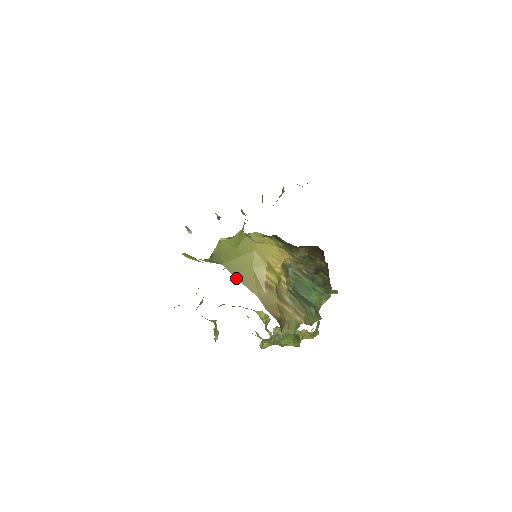
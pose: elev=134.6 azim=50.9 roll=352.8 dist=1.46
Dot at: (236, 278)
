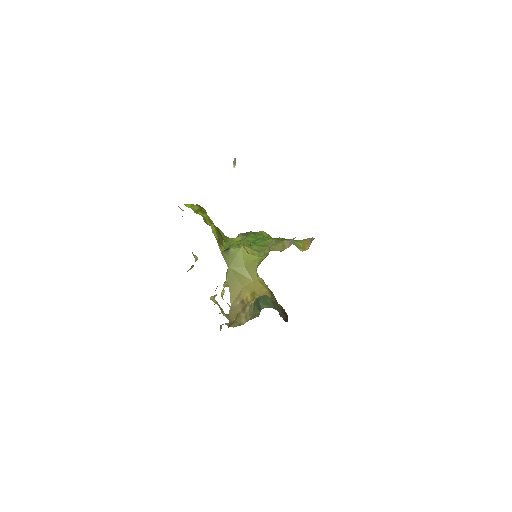
Dot at: (229, 283)
